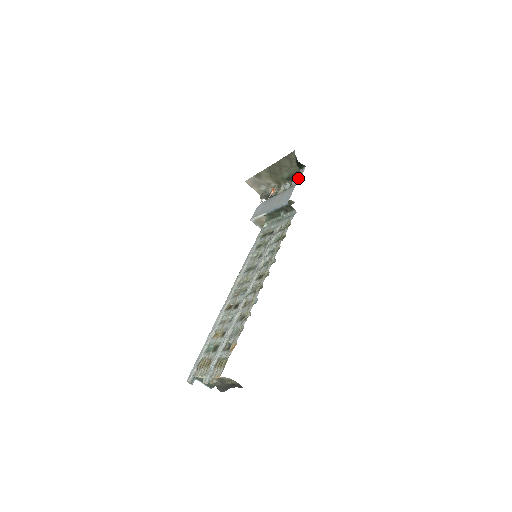
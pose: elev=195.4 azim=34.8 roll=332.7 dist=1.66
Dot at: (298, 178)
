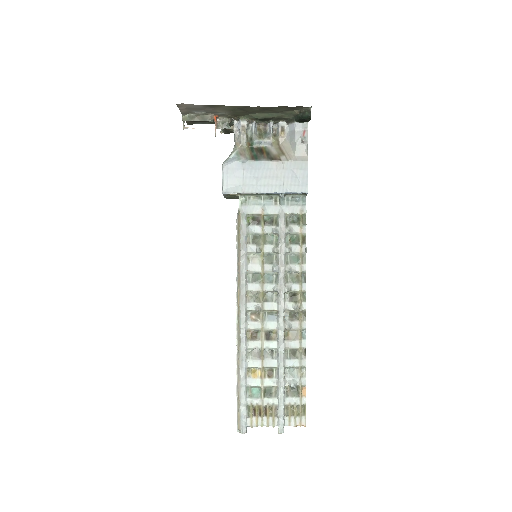
Dot at: (303, 143)
